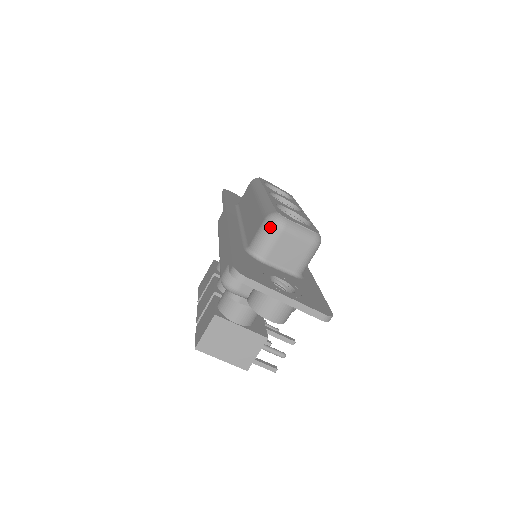
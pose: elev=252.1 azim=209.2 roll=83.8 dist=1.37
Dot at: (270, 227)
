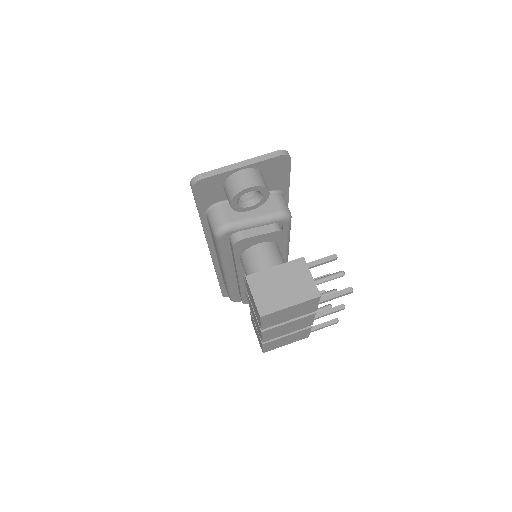
Dot at: occluded
